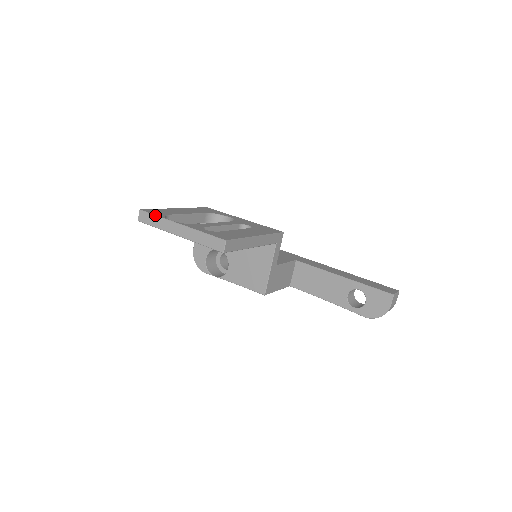
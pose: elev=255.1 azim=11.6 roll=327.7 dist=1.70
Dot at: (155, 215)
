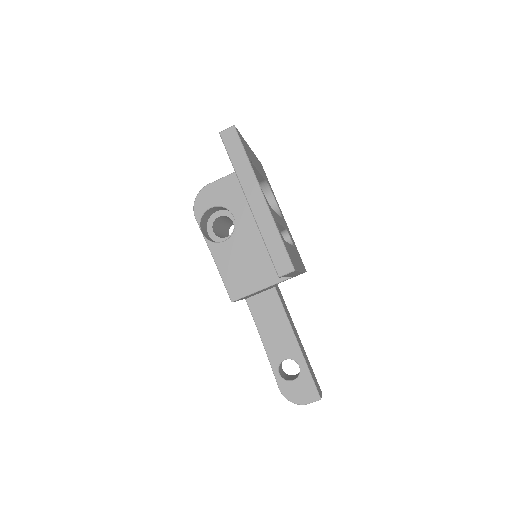
Dot at: (246, 153)
